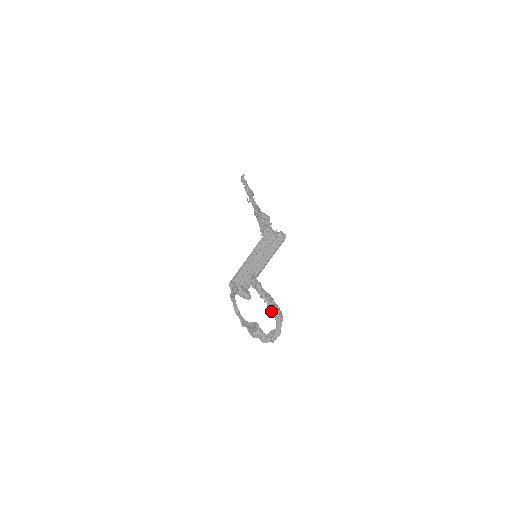
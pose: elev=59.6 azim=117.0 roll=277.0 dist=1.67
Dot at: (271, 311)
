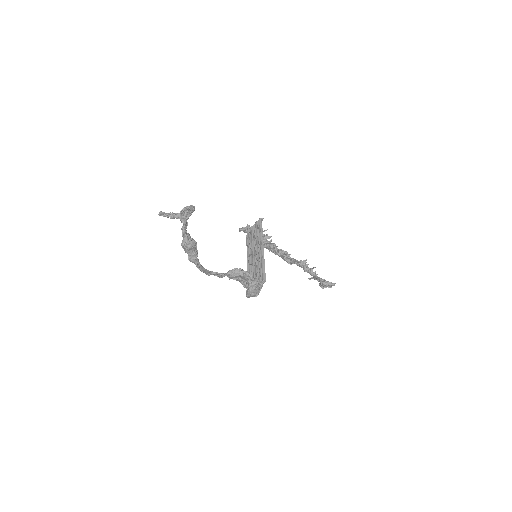
Dot at: (180, 212)
